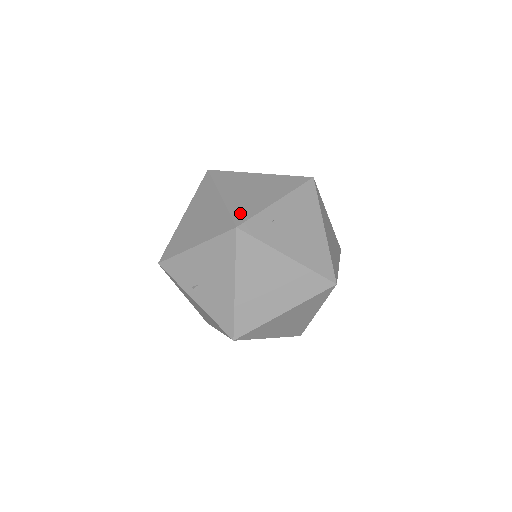
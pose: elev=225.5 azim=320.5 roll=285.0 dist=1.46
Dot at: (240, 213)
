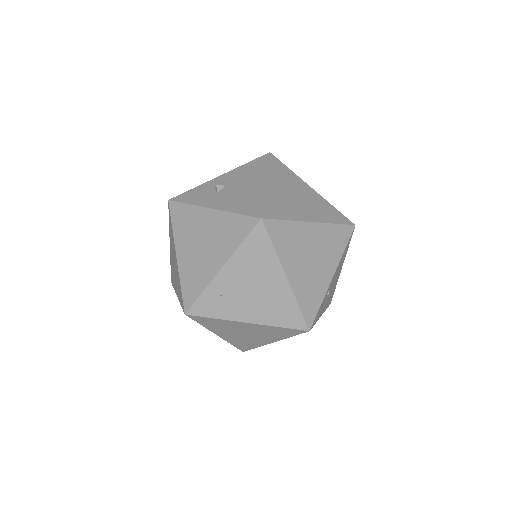
Dot at: (189, 290)
